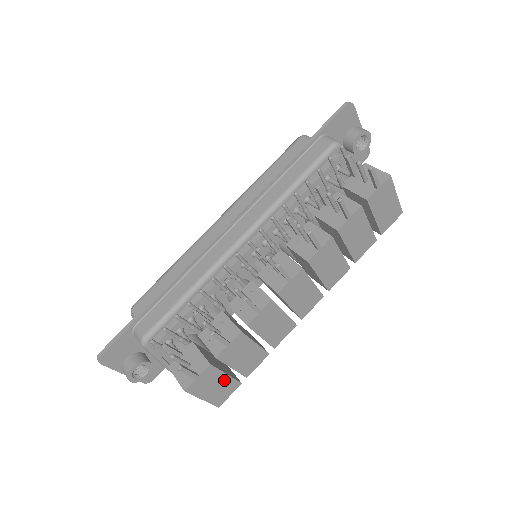
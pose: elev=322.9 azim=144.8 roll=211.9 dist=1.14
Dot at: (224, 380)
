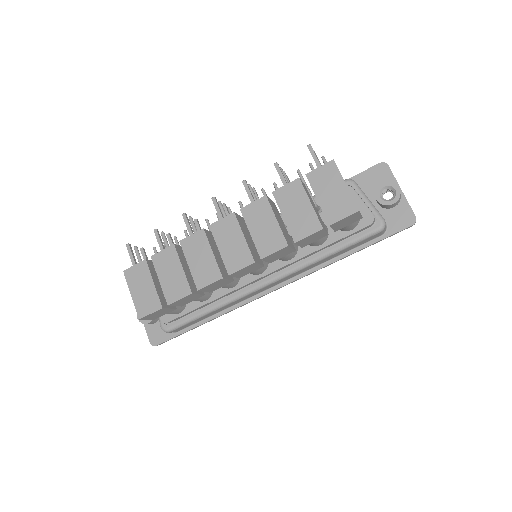
Dot at: (151, 289)
